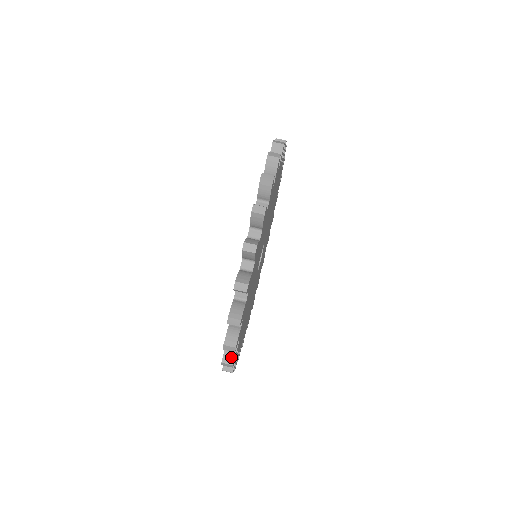
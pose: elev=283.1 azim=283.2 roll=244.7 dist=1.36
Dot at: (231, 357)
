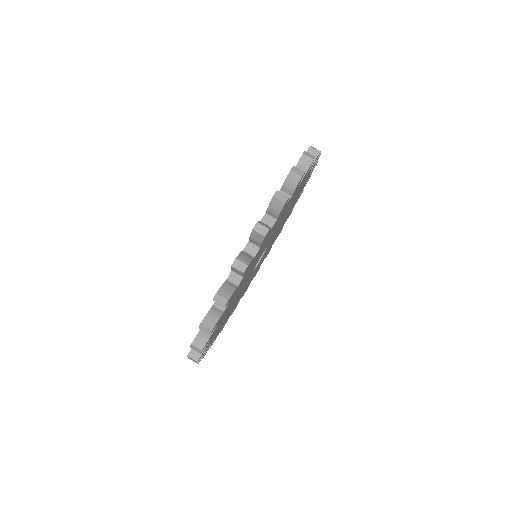
Dot at: (228, 292)
